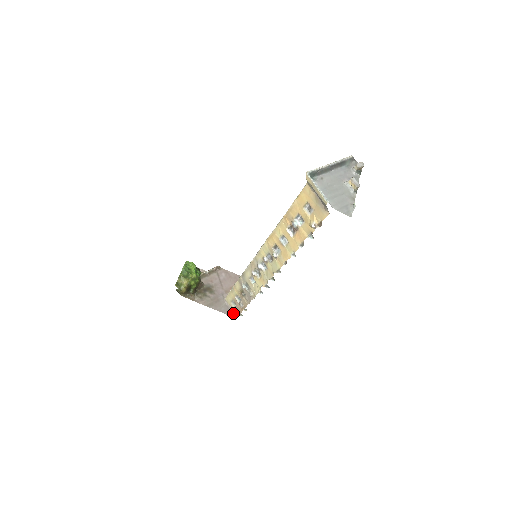
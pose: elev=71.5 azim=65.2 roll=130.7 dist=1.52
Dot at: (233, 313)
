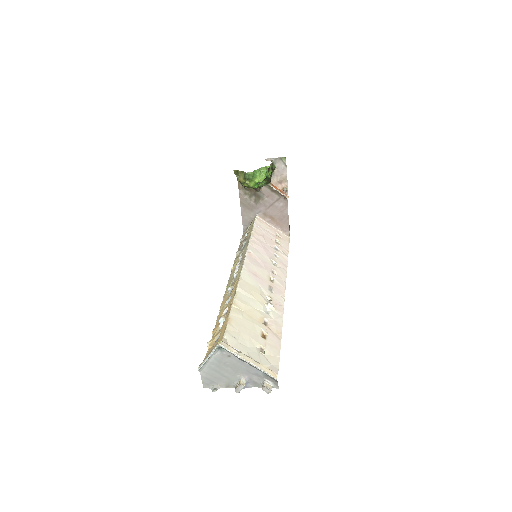
Dot at: (246, 228)
